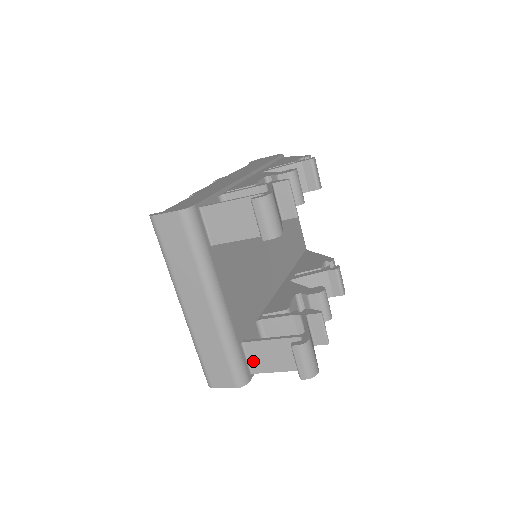
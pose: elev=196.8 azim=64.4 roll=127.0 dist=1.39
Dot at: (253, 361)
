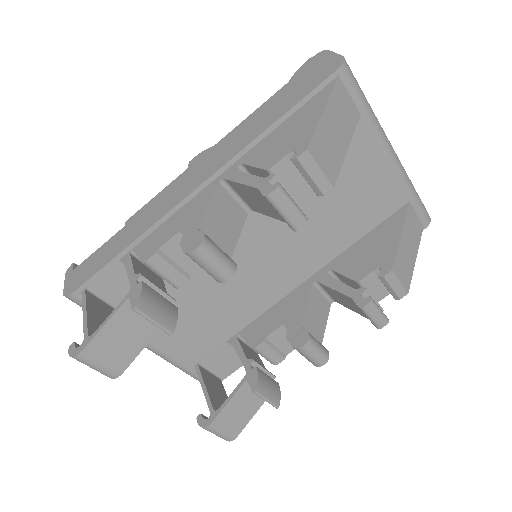
Dot at: occluded
